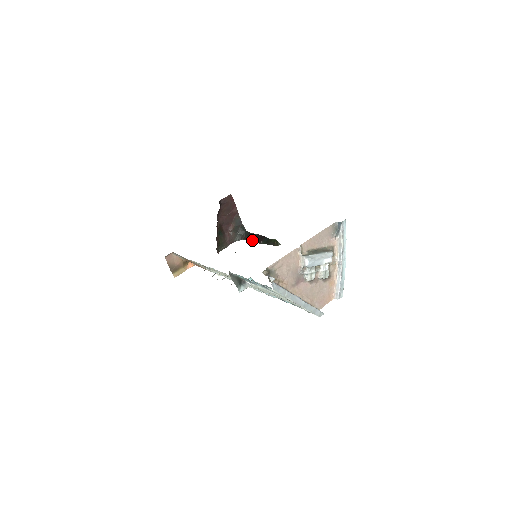
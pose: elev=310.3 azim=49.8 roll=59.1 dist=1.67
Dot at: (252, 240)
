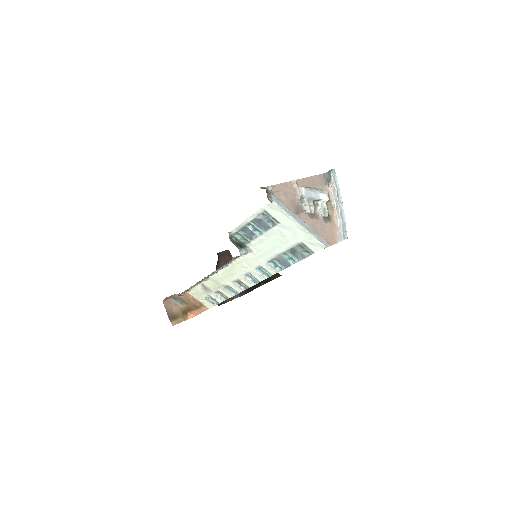
Dot at: (253, 289)
